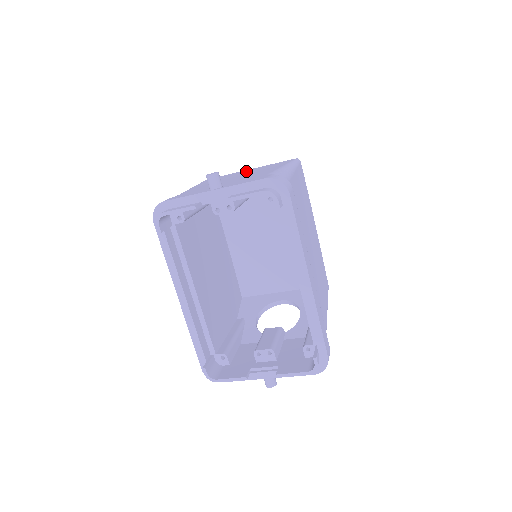
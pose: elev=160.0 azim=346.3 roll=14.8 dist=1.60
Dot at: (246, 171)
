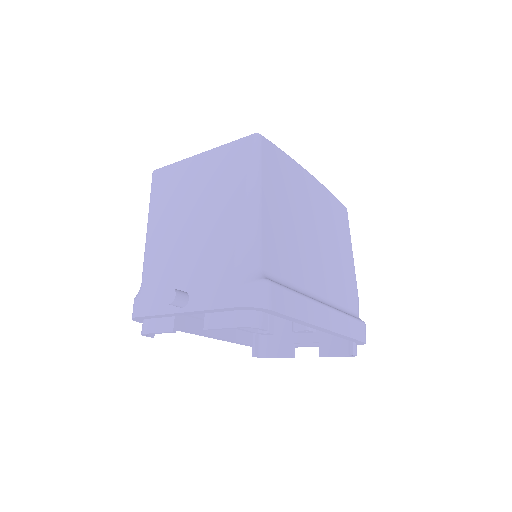
Dot at: (197, 175)
